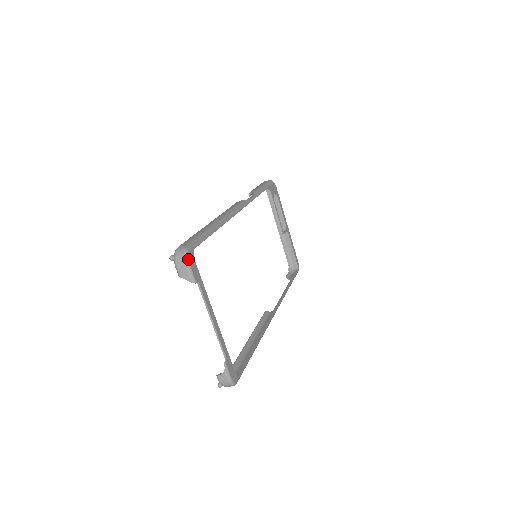
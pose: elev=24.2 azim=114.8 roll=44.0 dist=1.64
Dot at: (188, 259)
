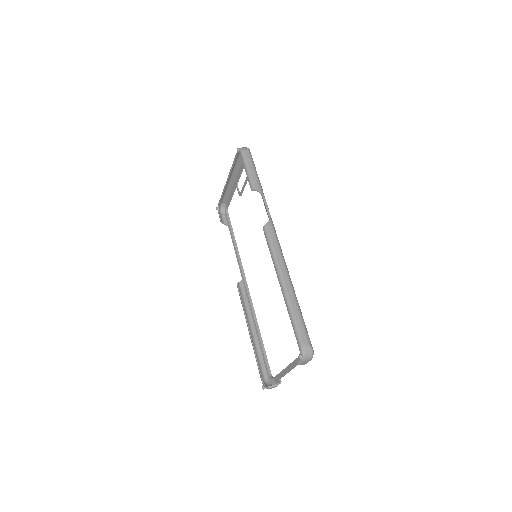
Dot at: occluded
